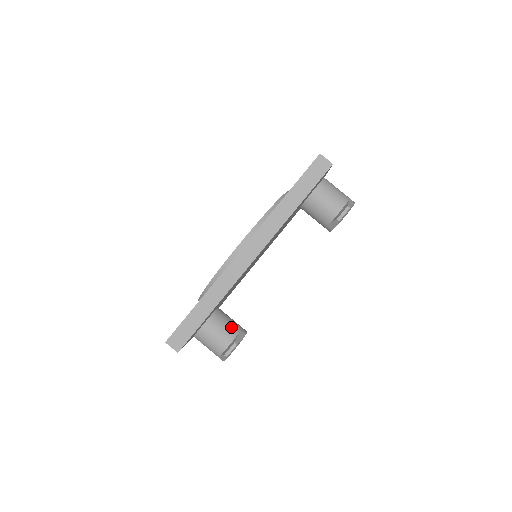
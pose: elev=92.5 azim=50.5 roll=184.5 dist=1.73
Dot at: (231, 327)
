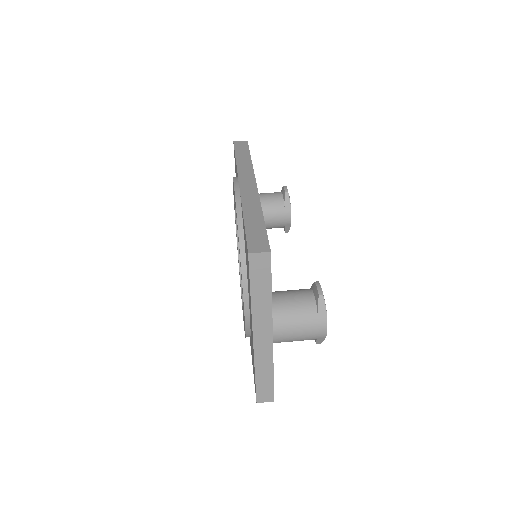
Dot at: occluded
